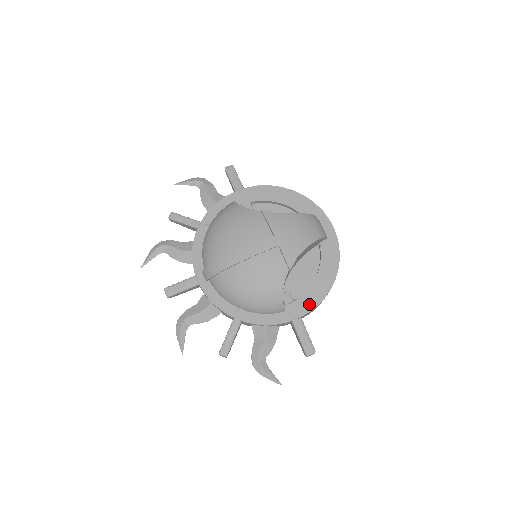
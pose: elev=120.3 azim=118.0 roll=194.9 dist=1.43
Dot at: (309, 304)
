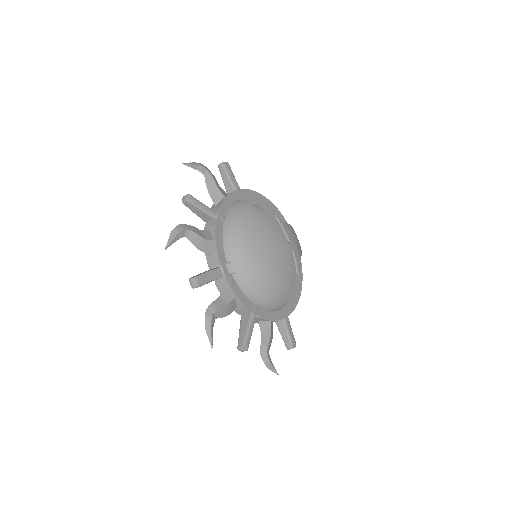
Dot at: (292, 304)
